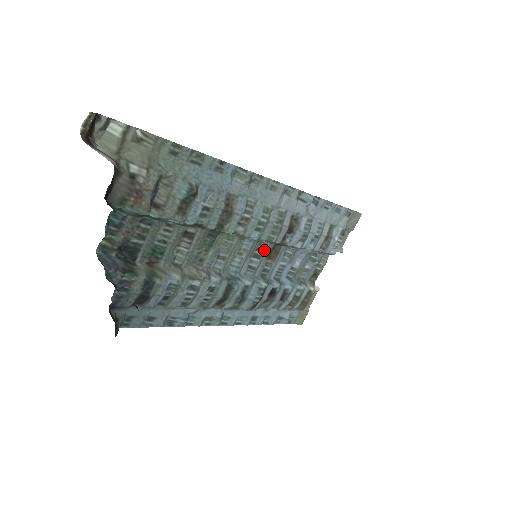
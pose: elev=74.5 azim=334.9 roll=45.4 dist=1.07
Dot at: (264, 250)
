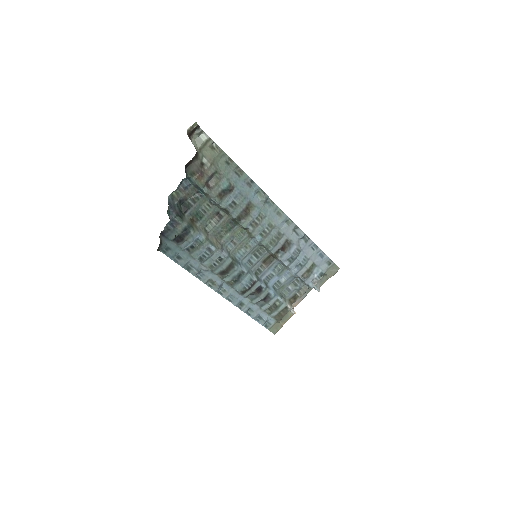
Dot at: (262, 254)
